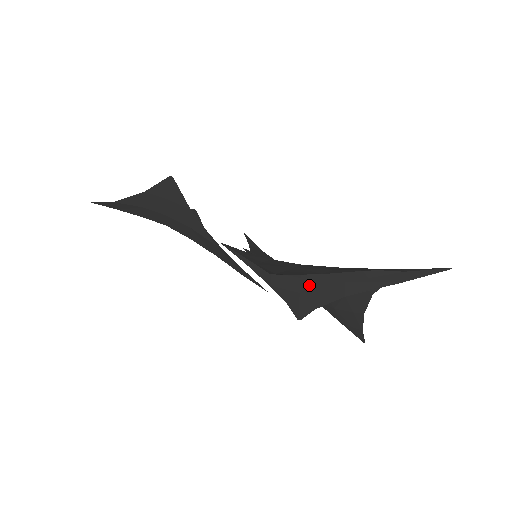
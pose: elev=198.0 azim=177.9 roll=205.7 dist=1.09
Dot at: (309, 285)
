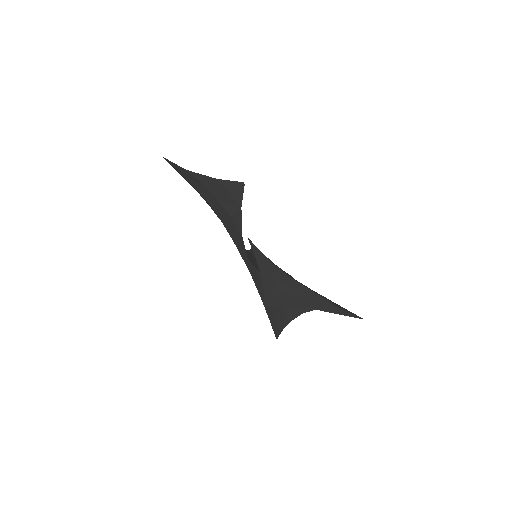
Dot at: (286, 290)
